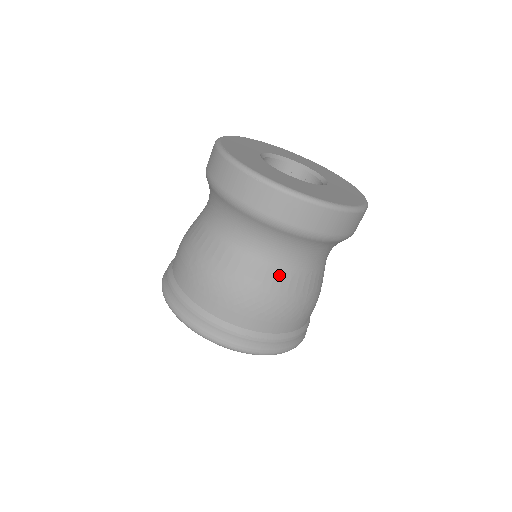
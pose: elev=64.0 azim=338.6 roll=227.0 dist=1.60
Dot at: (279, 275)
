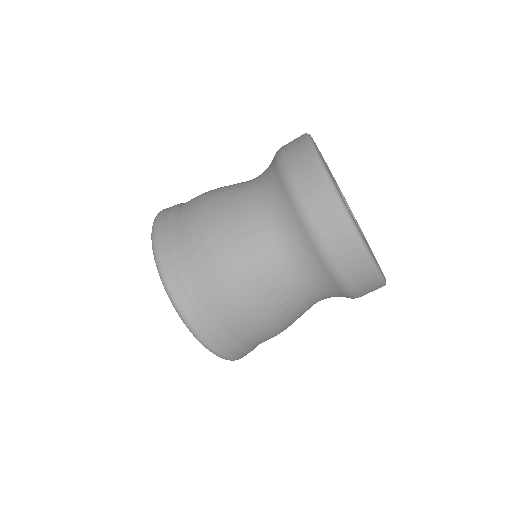
Dot at: (297, 309)
